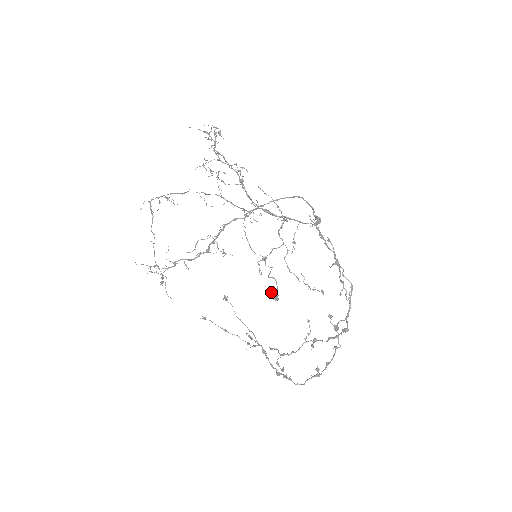
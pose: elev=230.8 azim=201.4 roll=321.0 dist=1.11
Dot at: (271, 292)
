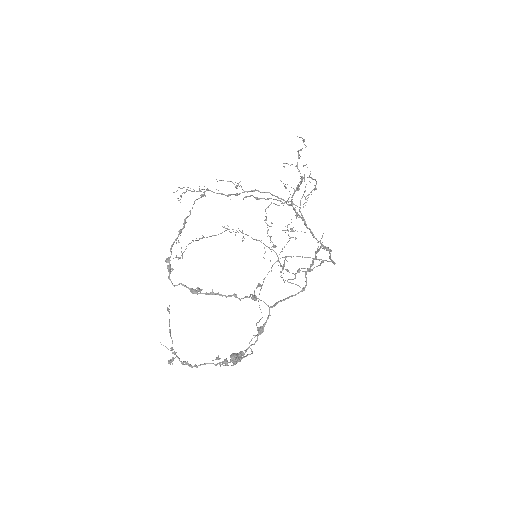
Dot at: occluded
